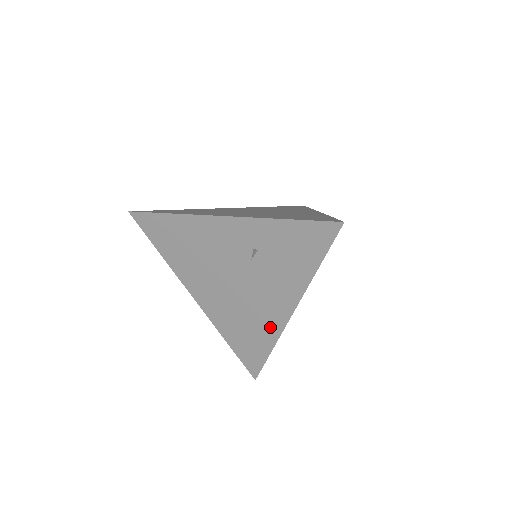
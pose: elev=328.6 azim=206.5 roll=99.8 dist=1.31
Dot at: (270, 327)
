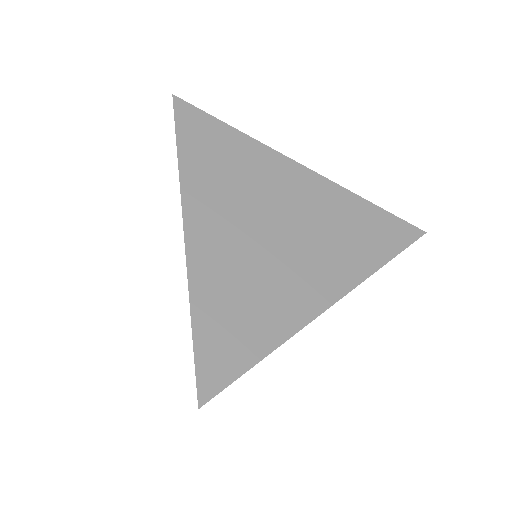
Dot at: occluded
